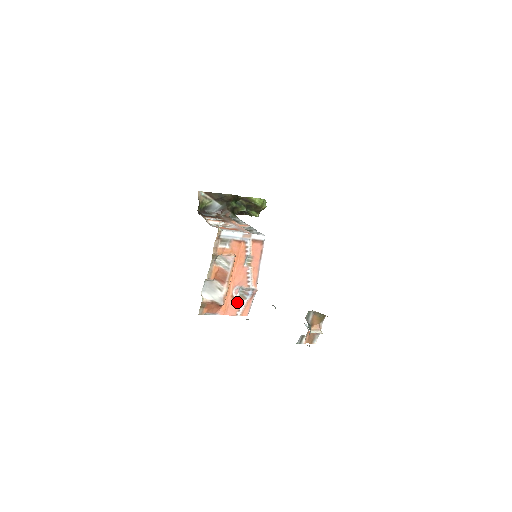
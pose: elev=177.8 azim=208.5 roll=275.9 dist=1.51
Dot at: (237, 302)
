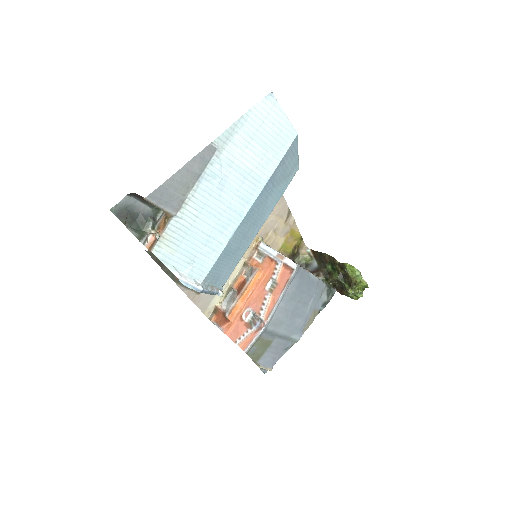
Dot at: (243, 327)
